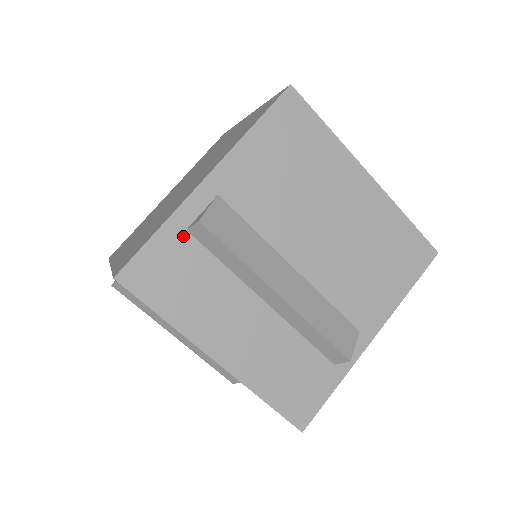
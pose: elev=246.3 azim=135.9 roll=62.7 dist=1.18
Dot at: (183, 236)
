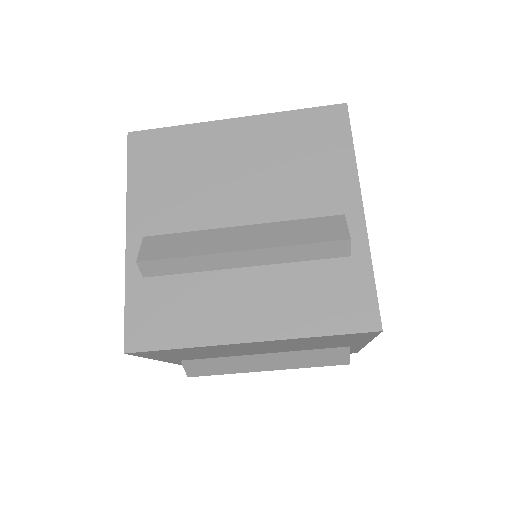
Dot at: (145, 283)
